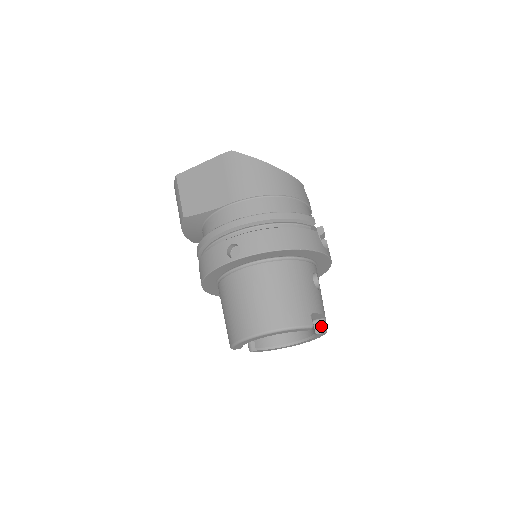
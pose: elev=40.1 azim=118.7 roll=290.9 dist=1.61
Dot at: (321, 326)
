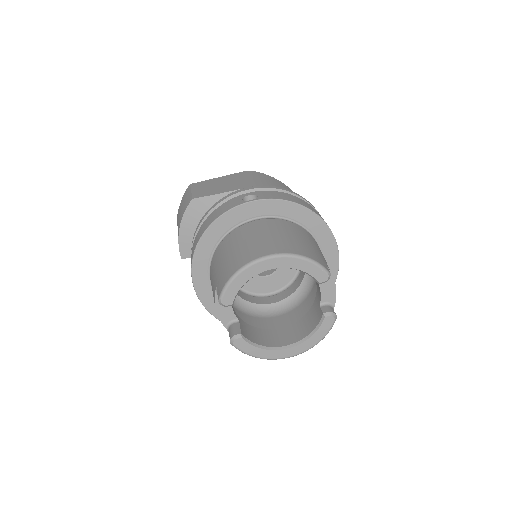
Dot at: (330, 309)
